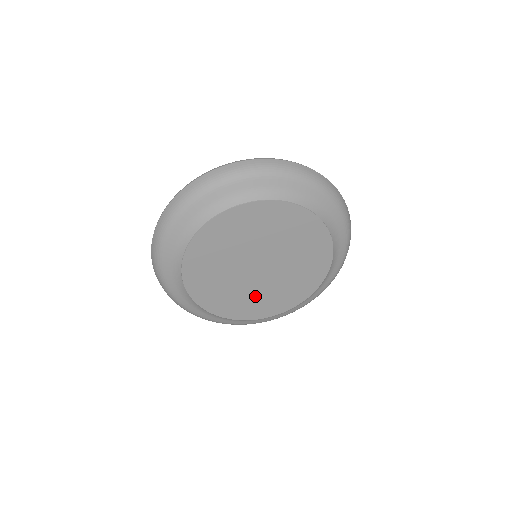
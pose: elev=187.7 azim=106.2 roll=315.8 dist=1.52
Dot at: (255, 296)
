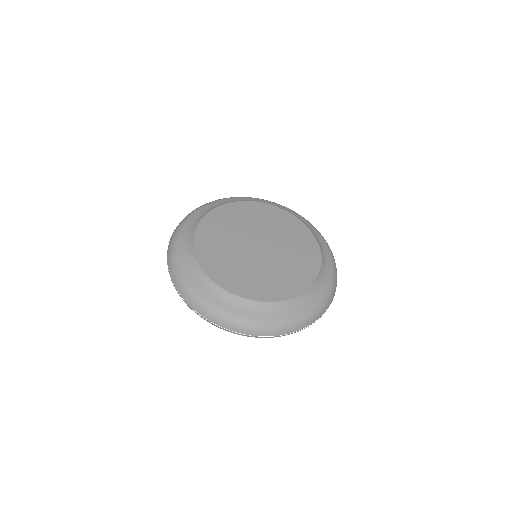
Dot at: (259, 274)
